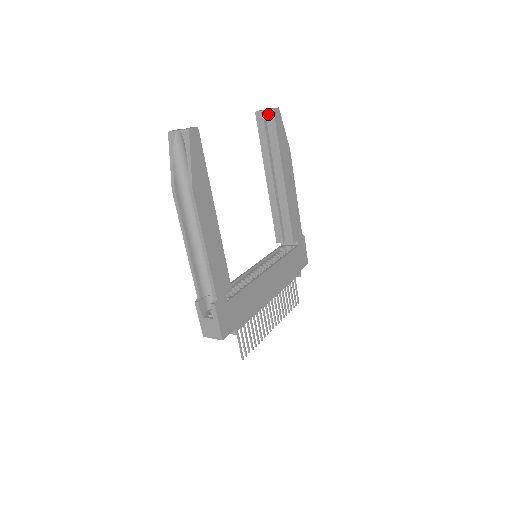
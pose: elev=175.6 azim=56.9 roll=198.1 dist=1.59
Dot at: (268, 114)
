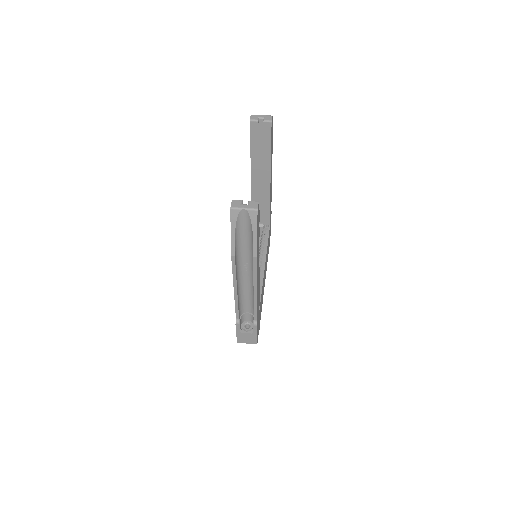
Dot at: (264, 125)
